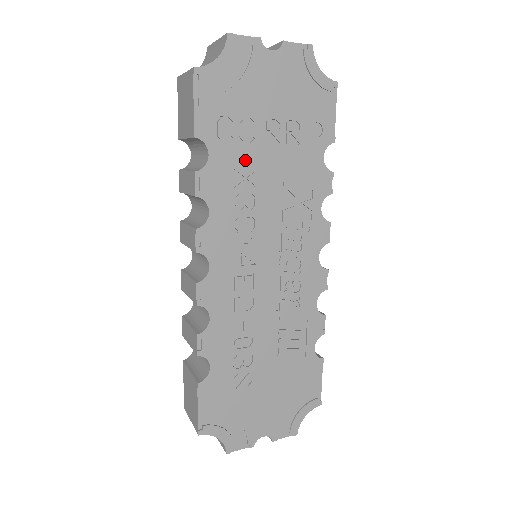
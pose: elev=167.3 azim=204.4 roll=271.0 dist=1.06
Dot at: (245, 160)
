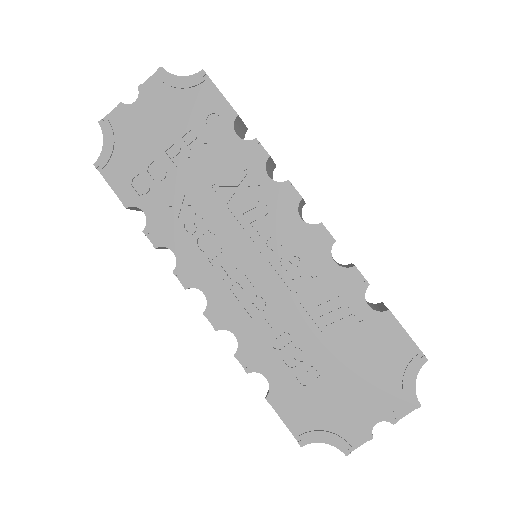
Dot at: (172, 193)
